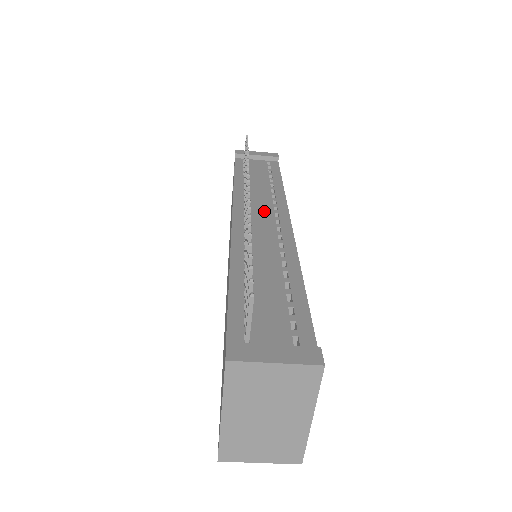
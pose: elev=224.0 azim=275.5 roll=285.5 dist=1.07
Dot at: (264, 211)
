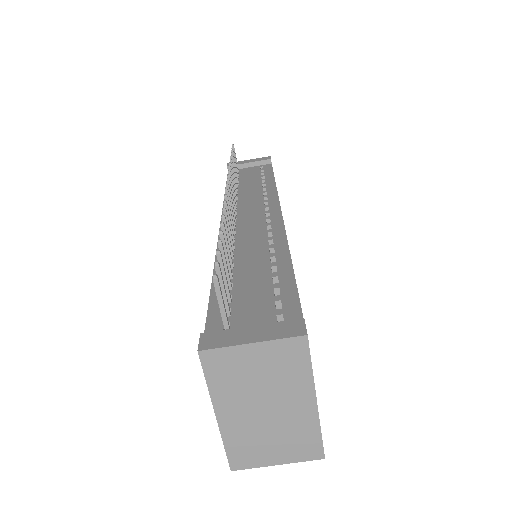
Dot at: (254, 209)
